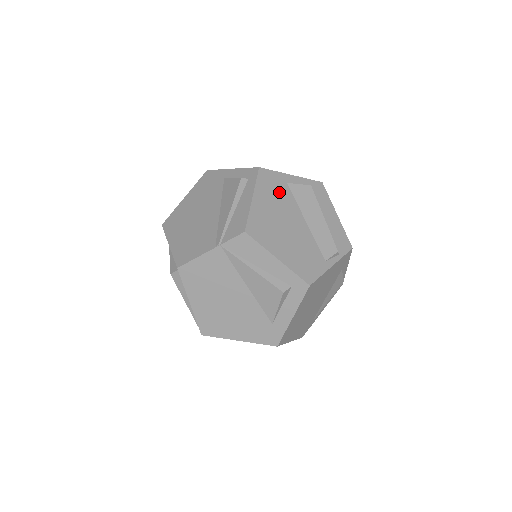
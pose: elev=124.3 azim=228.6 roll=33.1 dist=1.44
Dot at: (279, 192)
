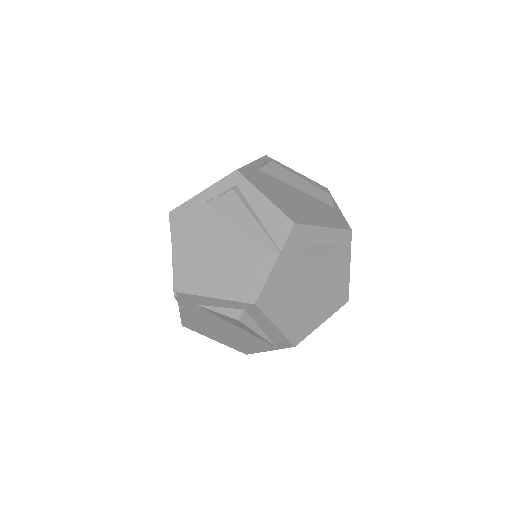
Dot at: (265, 180)
